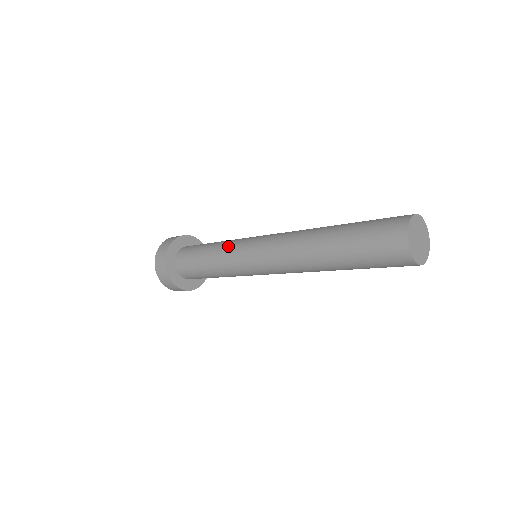
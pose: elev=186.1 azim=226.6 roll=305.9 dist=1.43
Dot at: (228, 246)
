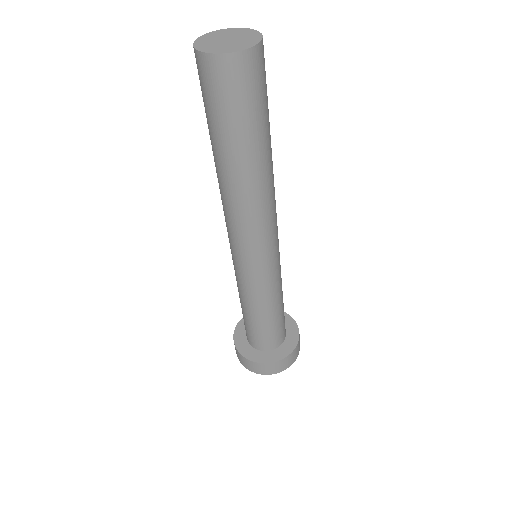
Dot at: occluded
